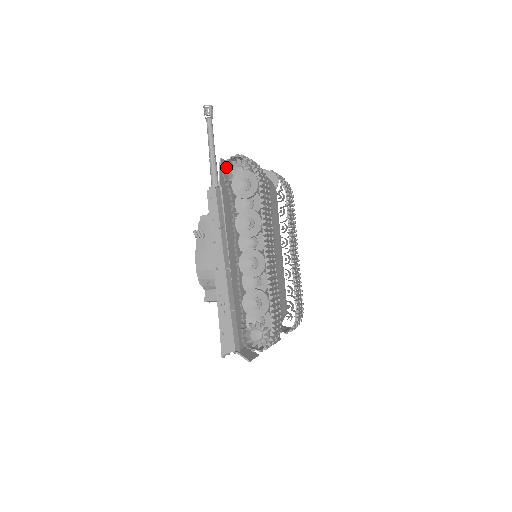
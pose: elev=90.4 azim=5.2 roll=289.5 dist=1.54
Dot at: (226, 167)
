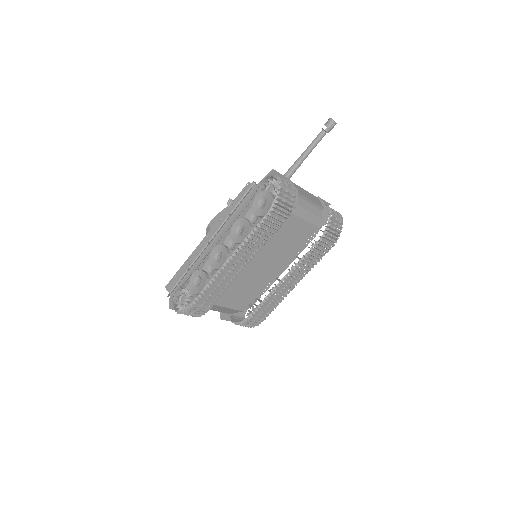
Dot at: (269, 179)
